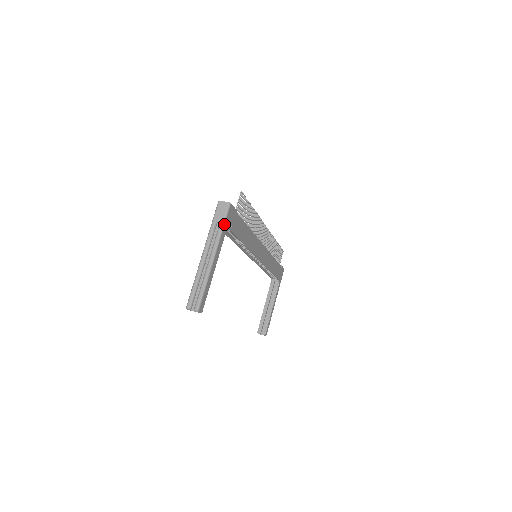
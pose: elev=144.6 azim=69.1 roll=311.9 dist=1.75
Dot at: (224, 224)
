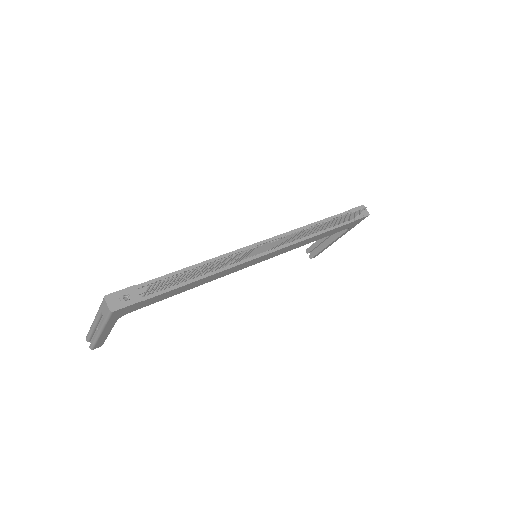
Dot at: (107, 321)
